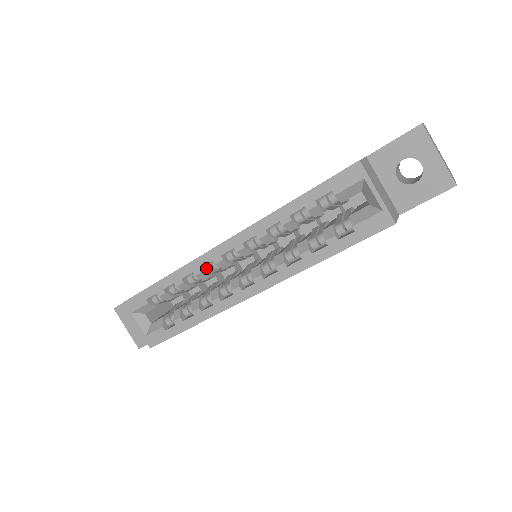
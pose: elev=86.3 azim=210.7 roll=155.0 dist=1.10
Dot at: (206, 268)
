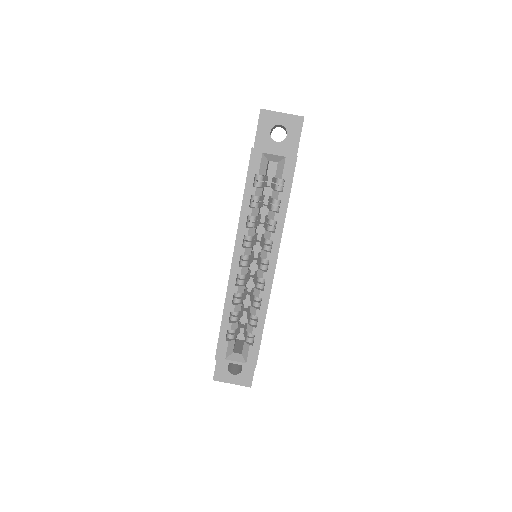
Dot at: (238, 284)
